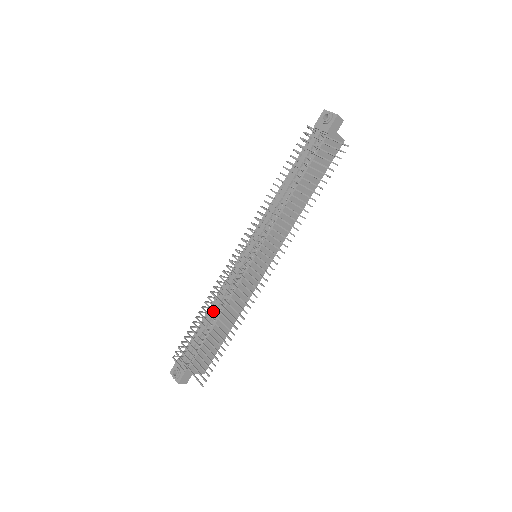
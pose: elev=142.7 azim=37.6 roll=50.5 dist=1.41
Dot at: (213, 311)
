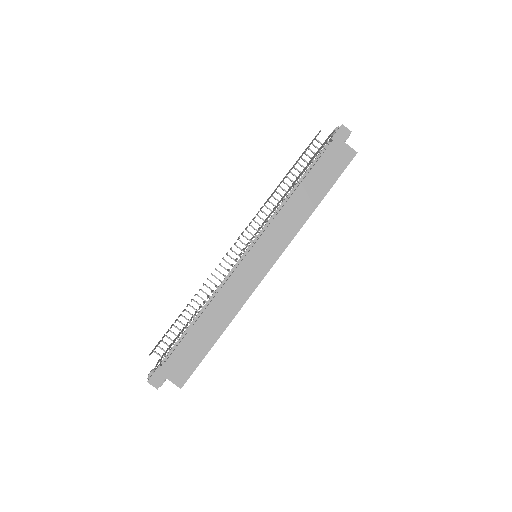
Dot at: (195, 294)
